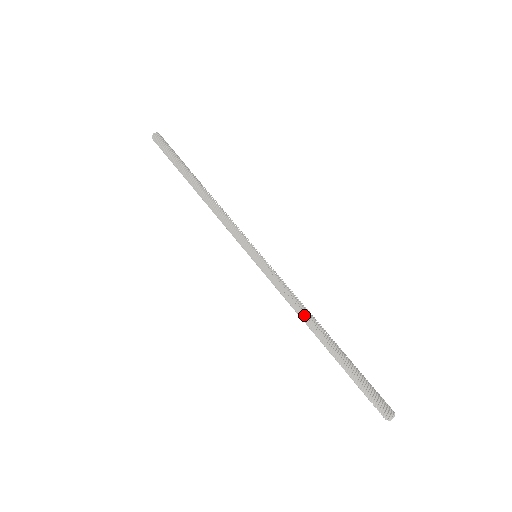
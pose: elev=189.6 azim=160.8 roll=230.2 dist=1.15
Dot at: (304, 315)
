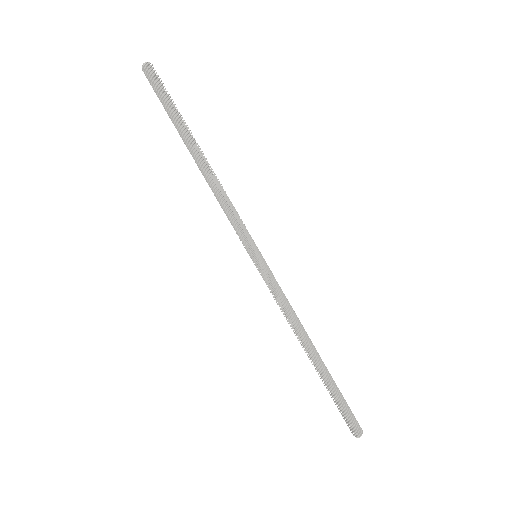
Dot at: (295, 332)
